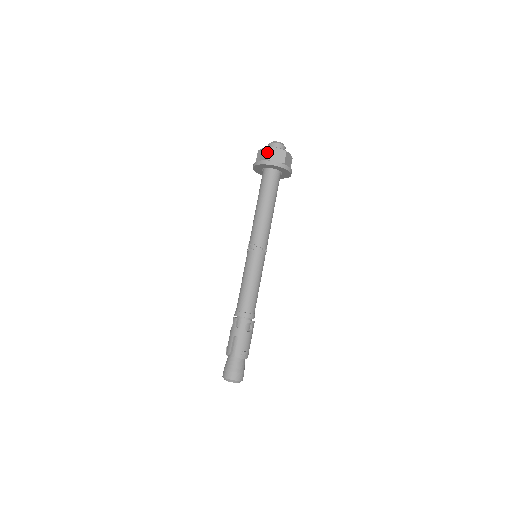
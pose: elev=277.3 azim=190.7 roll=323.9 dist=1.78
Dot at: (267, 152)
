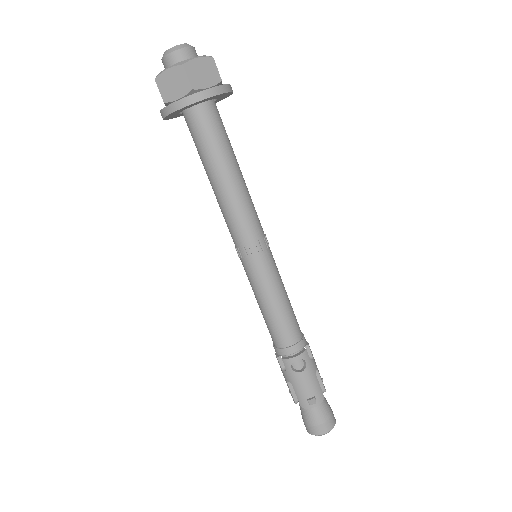
Dot at: occluded
